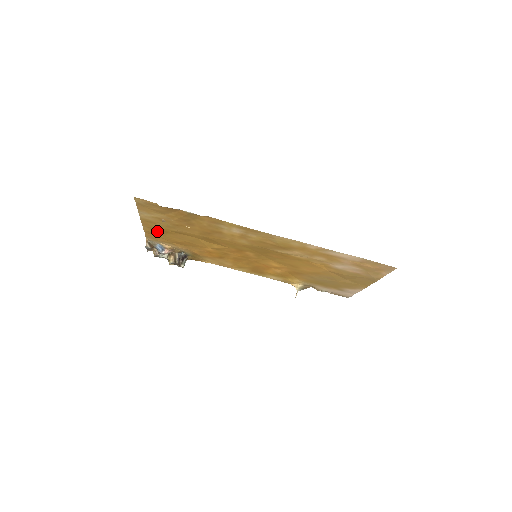
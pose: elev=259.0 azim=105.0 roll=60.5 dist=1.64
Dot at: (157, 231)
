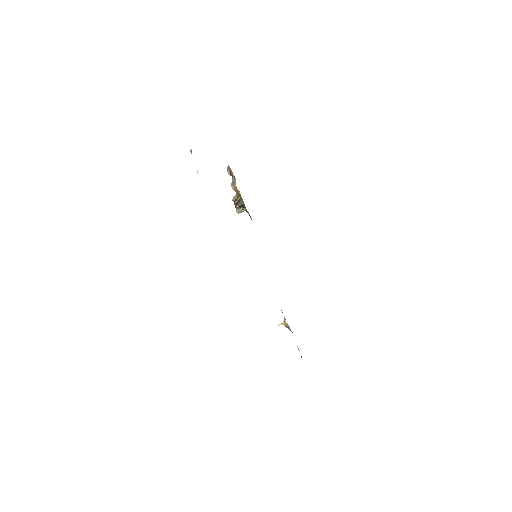
Dot at: occluded
